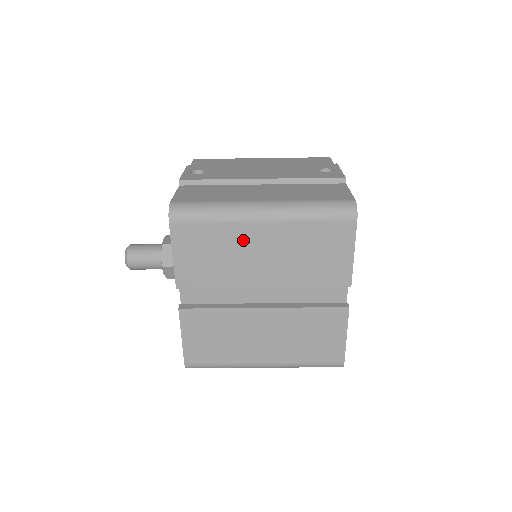
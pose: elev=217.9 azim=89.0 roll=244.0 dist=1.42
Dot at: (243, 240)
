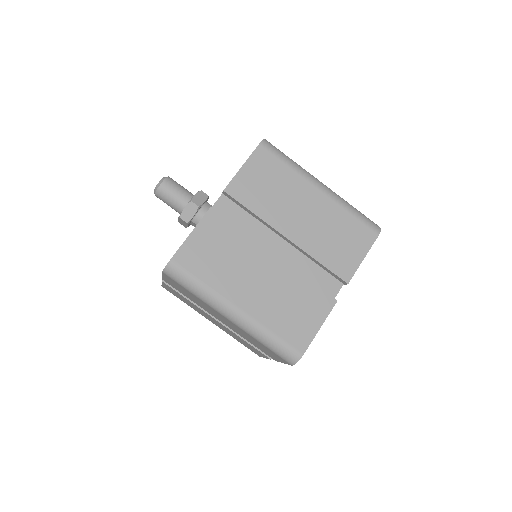
Dot at: (298, 192)
